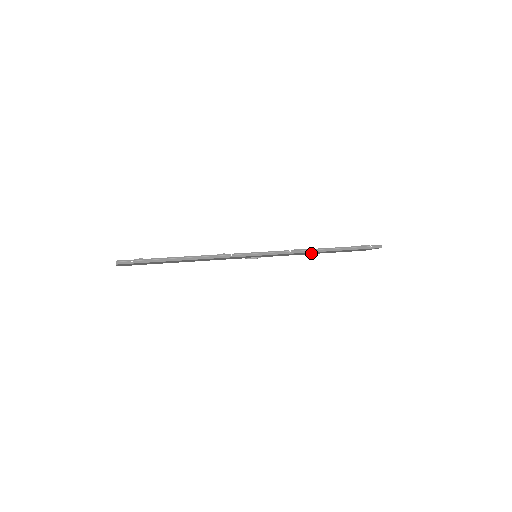
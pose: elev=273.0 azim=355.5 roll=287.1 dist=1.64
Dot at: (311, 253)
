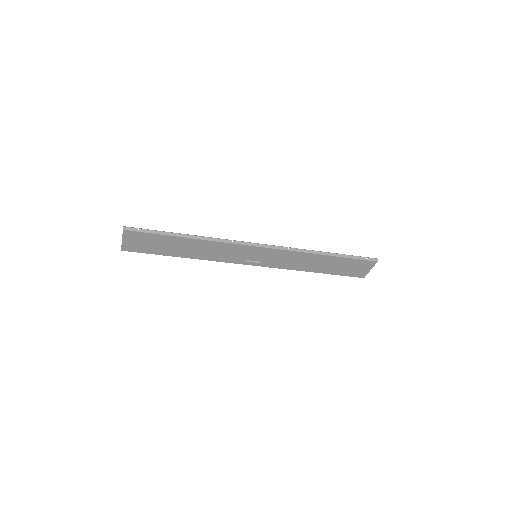
Dot at: (310, 265)
